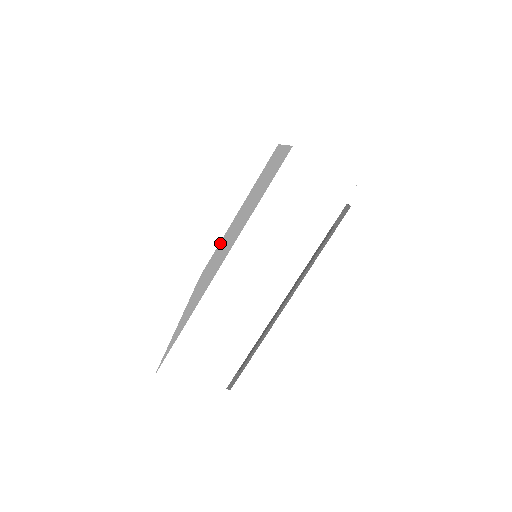
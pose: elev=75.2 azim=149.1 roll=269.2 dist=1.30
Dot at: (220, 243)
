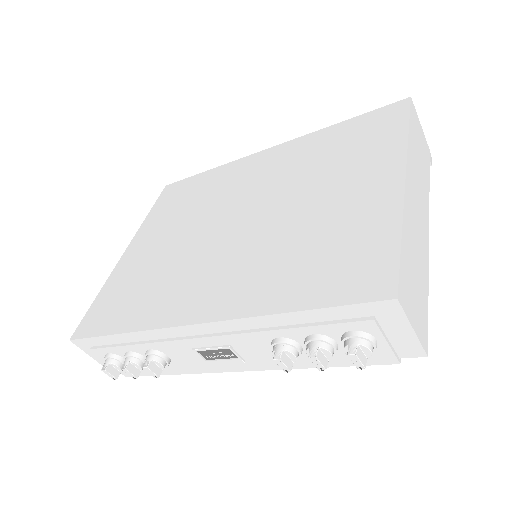
Dot at: (129, 276)
